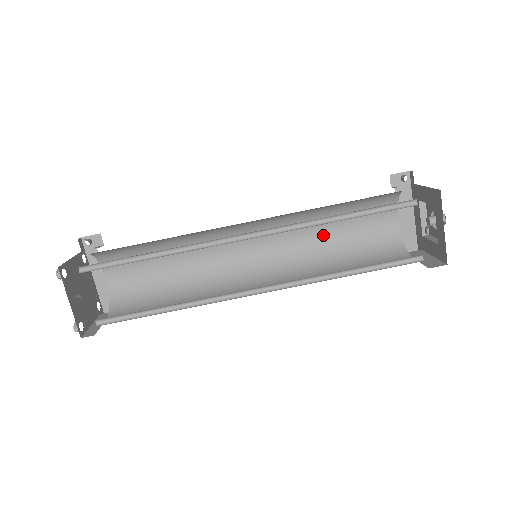
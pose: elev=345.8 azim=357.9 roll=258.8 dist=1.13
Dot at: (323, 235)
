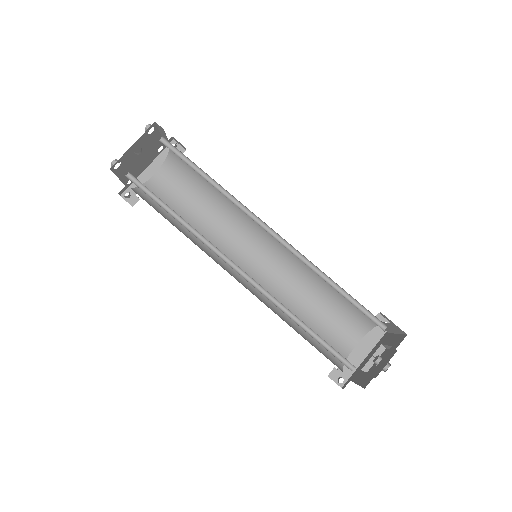
Dot at: (302, 301)
